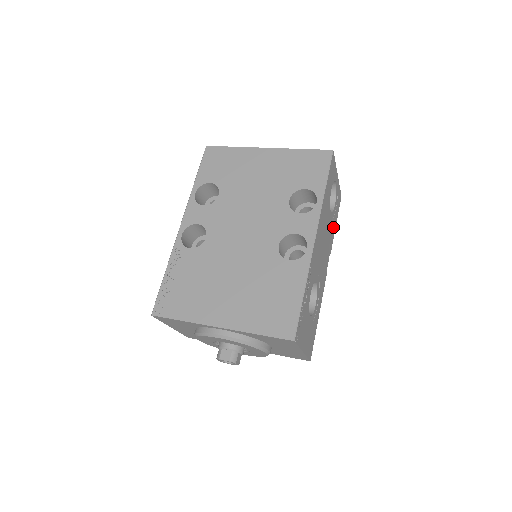
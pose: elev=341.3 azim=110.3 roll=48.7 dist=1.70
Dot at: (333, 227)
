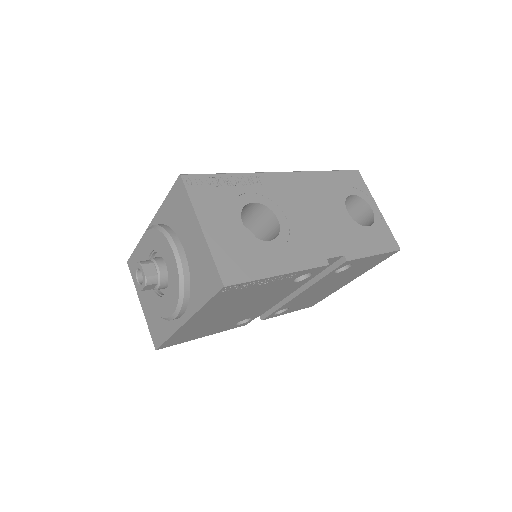
Dot at: (360, 243)
